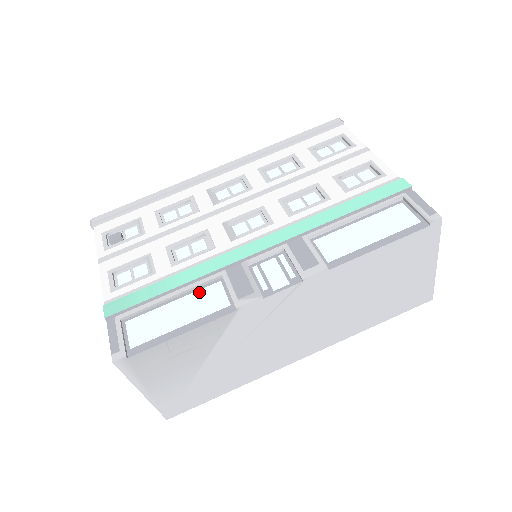
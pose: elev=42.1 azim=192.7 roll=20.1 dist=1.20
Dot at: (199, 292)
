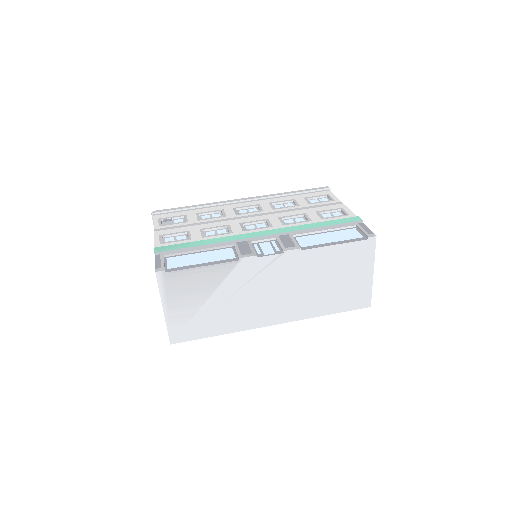
Dot at: (217, 251)
